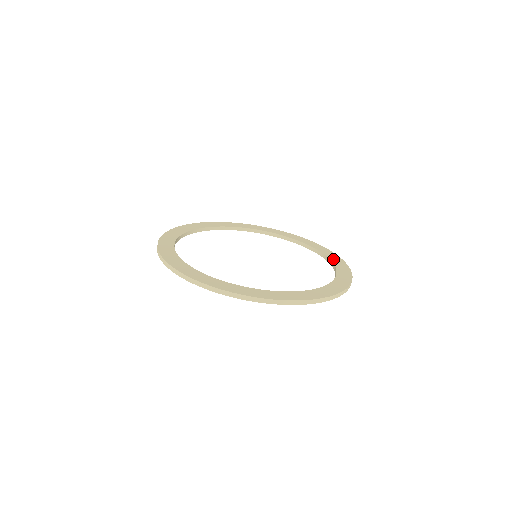
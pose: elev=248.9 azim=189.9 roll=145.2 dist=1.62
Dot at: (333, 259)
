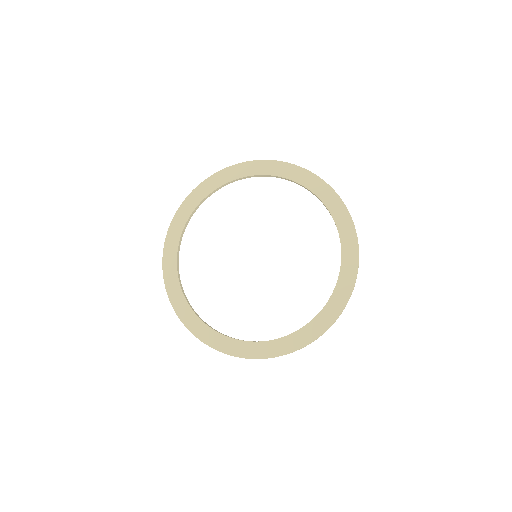
Dot at: (345, 264)
